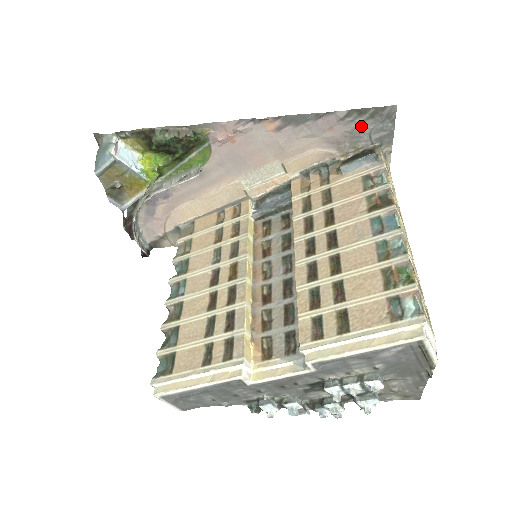
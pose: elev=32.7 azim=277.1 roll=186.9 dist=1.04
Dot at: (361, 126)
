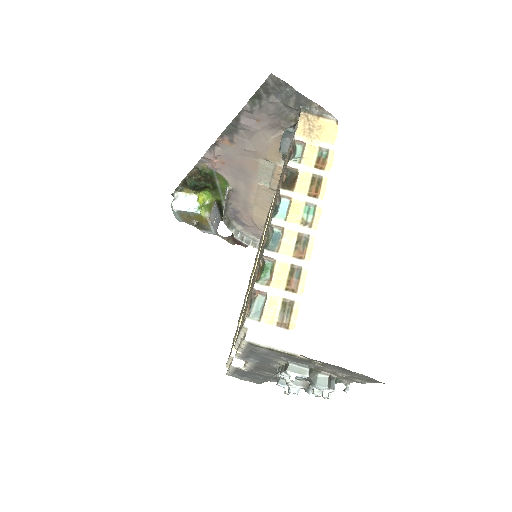
Dot at: (272, 105)
